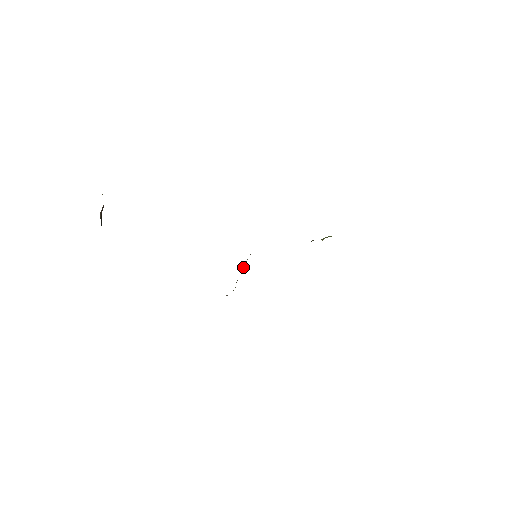
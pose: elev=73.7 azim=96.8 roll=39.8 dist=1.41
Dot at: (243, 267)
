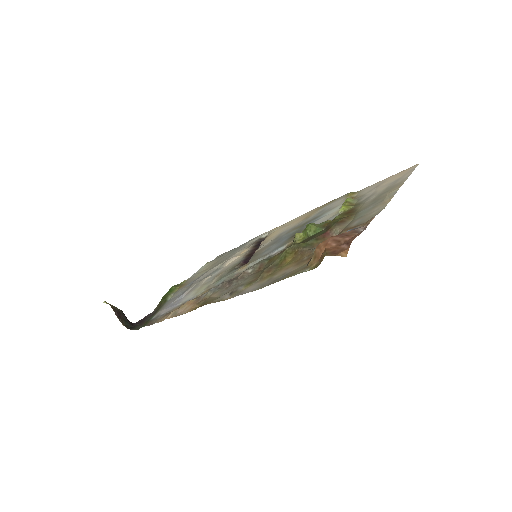
Dot at: occluded
